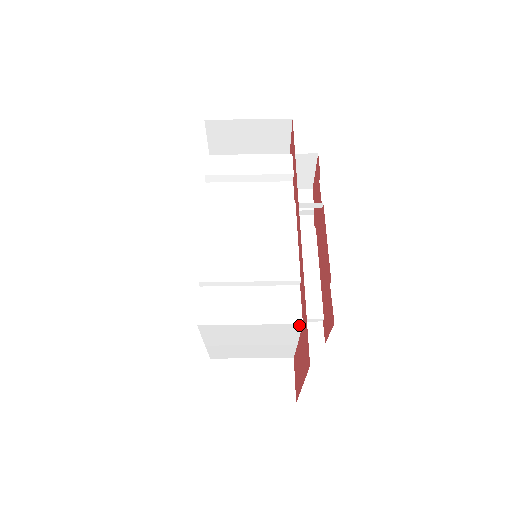
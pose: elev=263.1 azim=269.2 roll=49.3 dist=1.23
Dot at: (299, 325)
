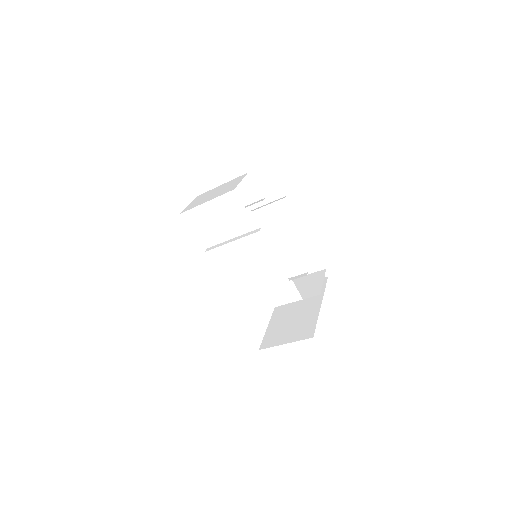
Dot at: (301, 298)
